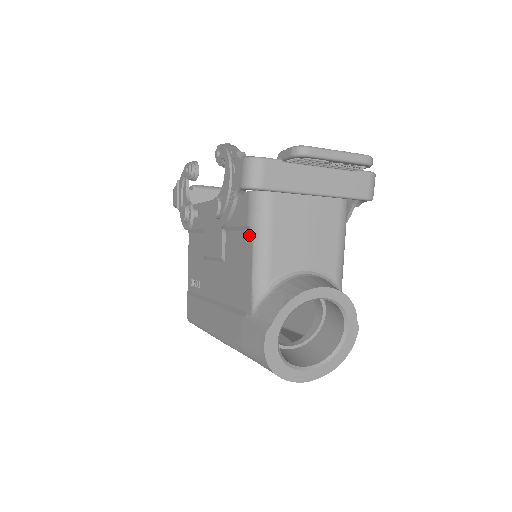
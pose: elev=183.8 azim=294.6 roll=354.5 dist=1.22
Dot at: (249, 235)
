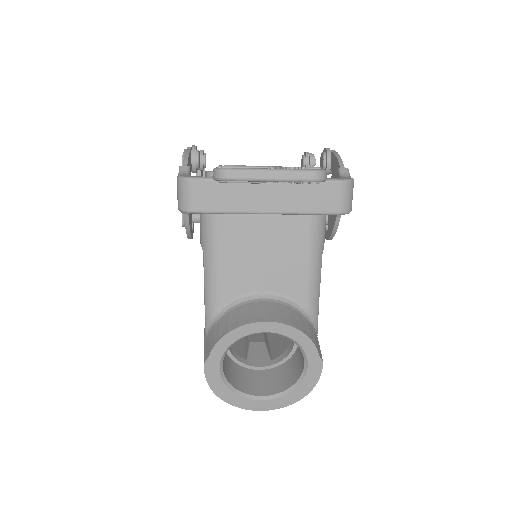
Dot at: occluded
